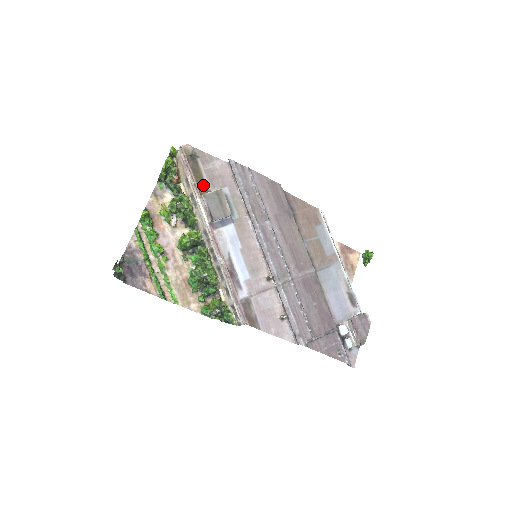
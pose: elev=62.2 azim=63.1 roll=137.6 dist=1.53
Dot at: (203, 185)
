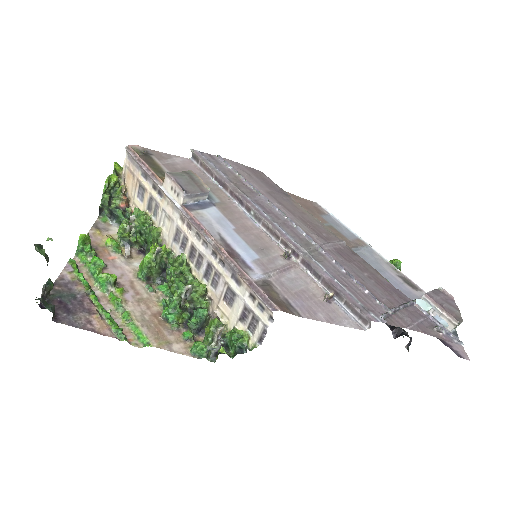
Dot at: (164, 175)
